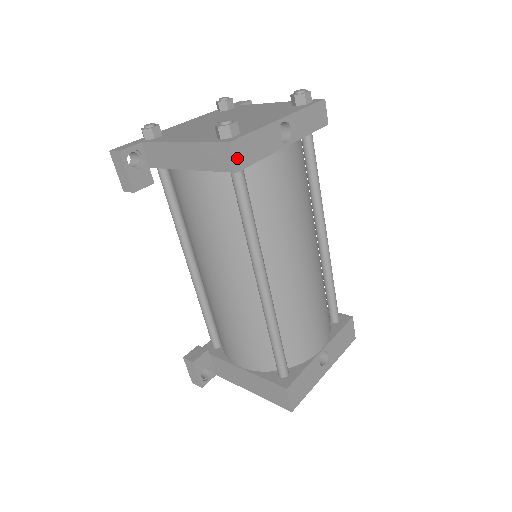
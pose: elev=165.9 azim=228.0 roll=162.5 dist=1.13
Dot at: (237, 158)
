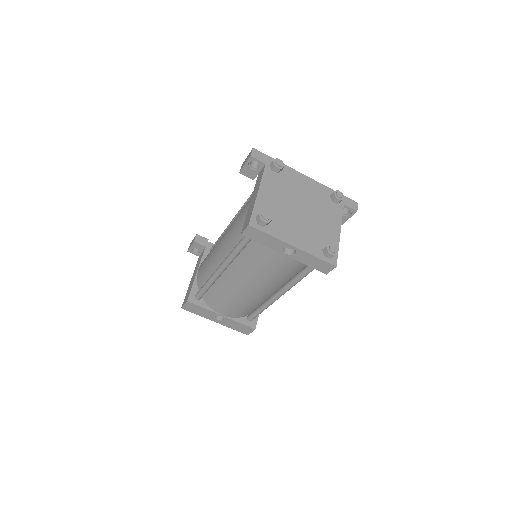
Dot at: (247, 232)
